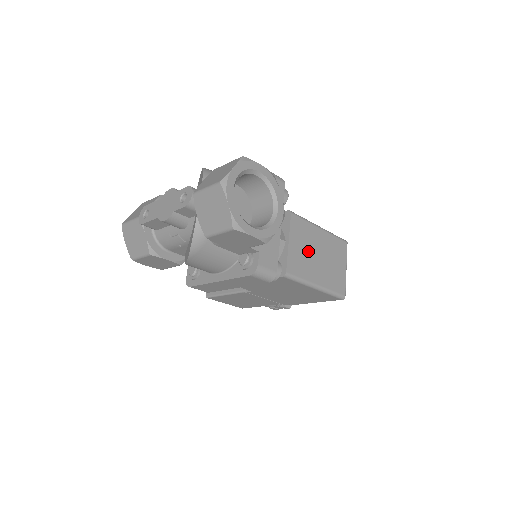
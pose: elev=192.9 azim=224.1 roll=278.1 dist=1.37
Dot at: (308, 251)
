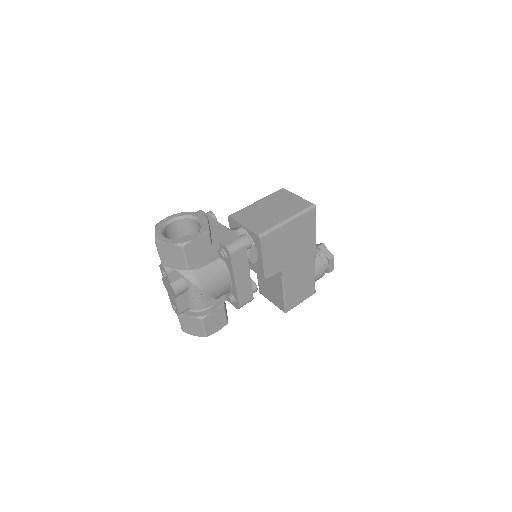
Dot at: (261, 216)
